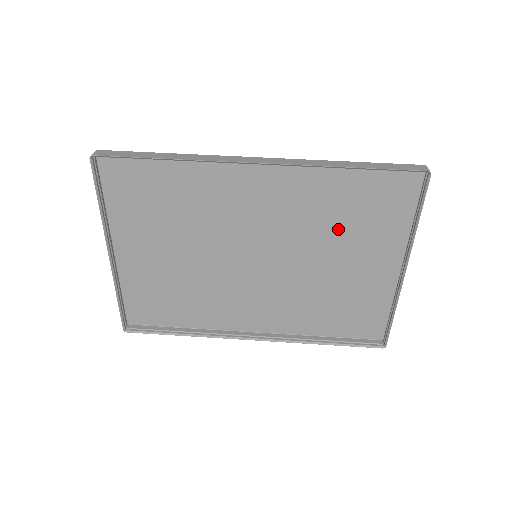
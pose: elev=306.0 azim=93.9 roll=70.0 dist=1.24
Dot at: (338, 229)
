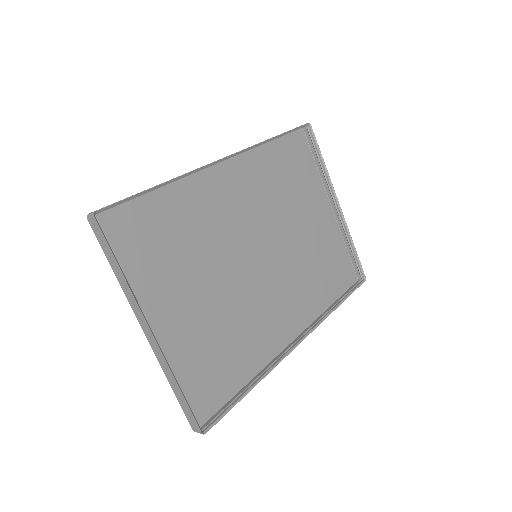
Dot at: (288, 197)
